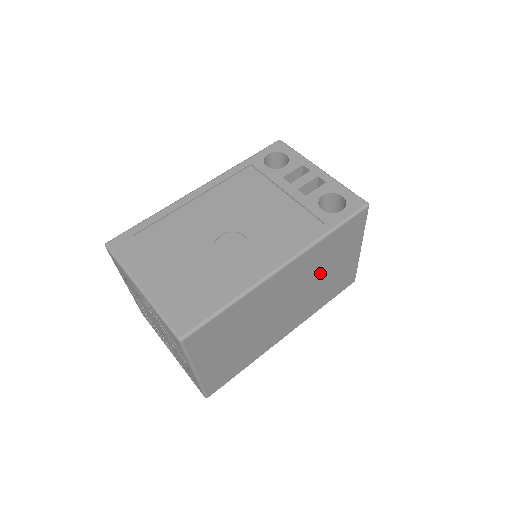
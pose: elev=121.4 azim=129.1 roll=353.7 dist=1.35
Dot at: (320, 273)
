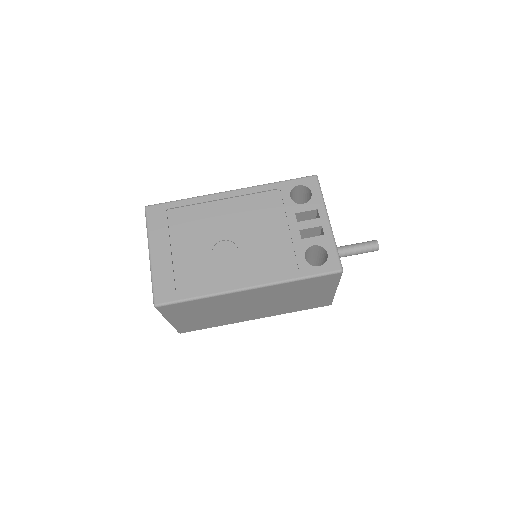
Dot at: (289, 296)
